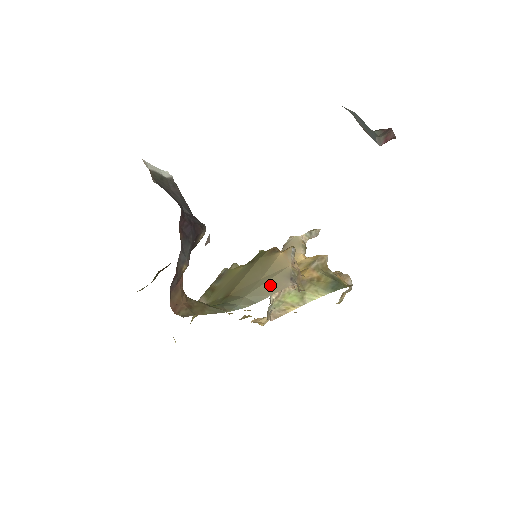
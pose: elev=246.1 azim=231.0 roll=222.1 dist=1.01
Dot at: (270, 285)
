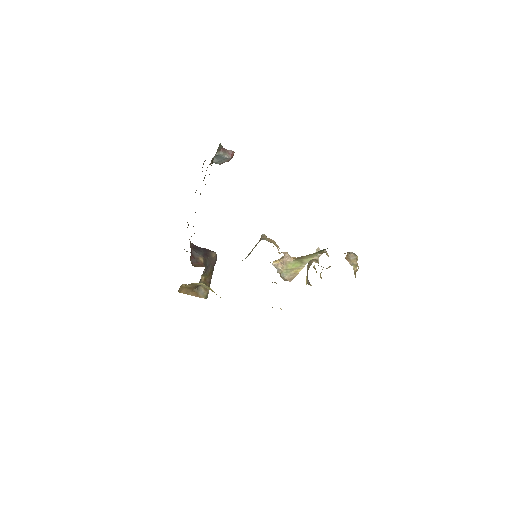
Dot at: occluded
